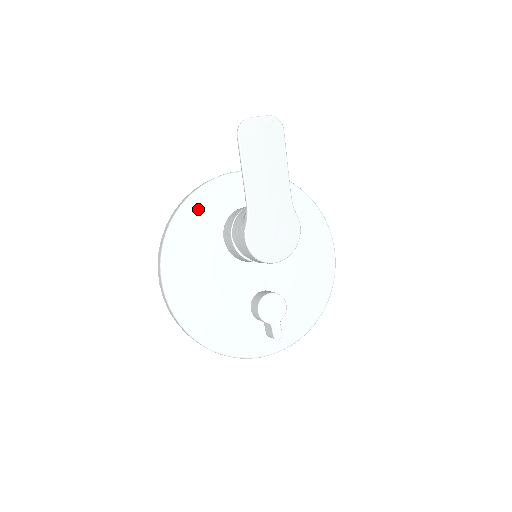
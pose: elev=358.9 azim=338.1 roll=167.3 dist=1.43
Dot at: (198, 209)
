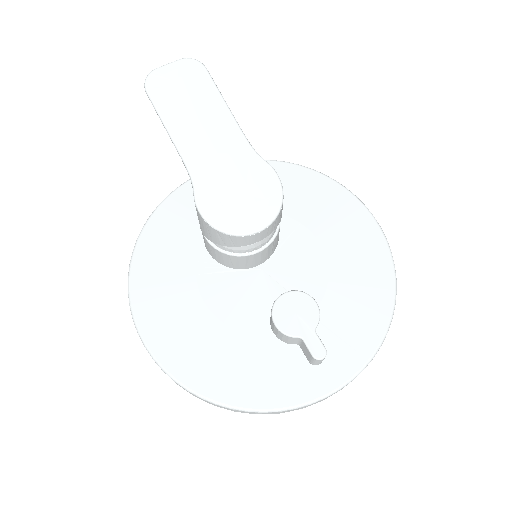
Dot at: (165, 225)
